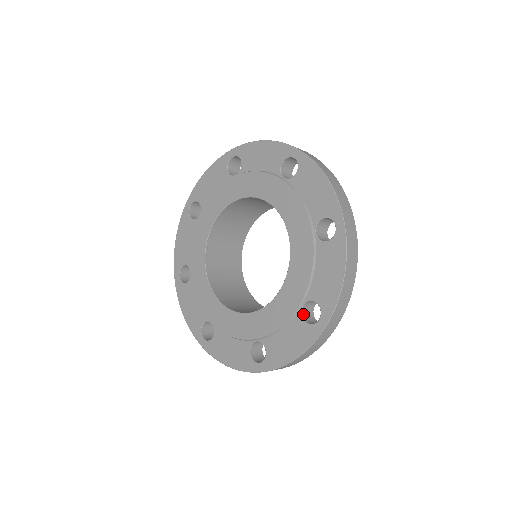
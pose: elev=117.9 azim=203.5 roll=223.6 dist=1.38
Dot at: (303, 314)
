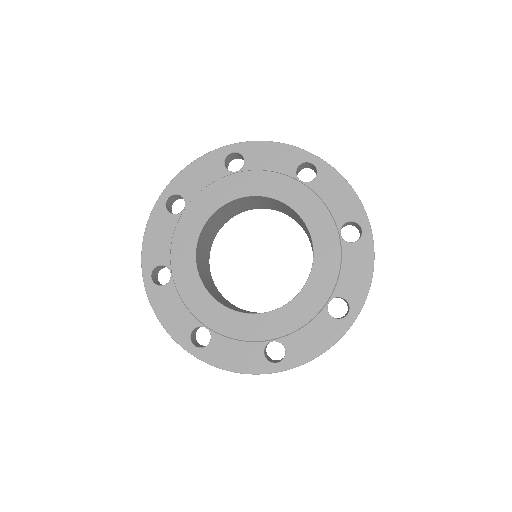
Dot at: (345, 241)
